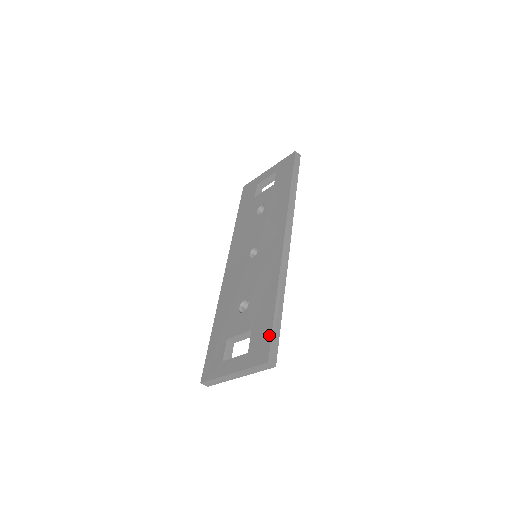
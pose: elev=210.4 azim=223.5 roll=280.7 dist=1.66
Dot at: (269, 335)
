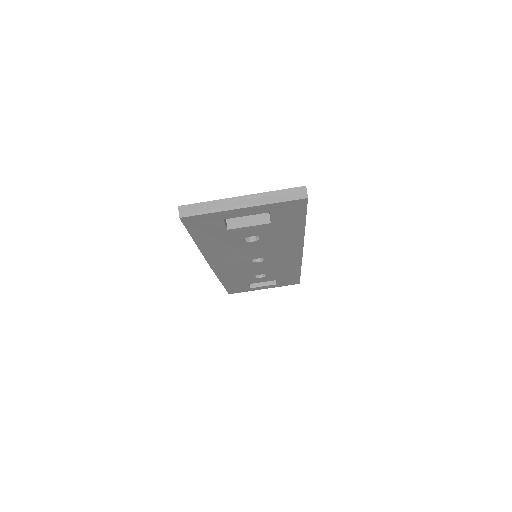
Dot at: occluded
